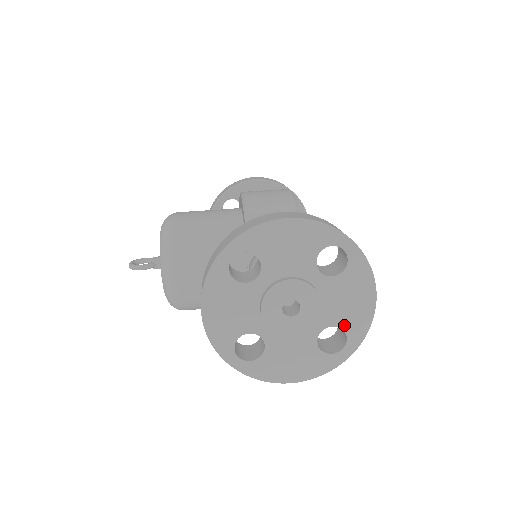
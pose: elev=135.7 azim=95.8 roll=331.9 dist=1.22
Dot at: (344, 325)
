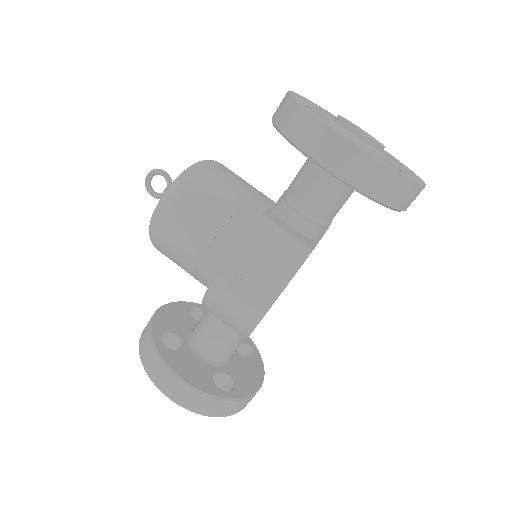
Dot at: occluded
